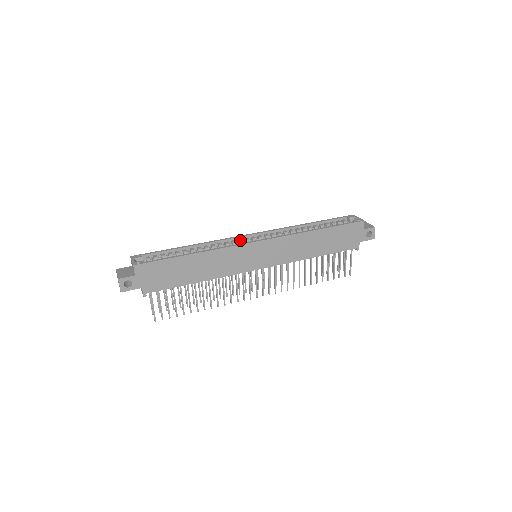
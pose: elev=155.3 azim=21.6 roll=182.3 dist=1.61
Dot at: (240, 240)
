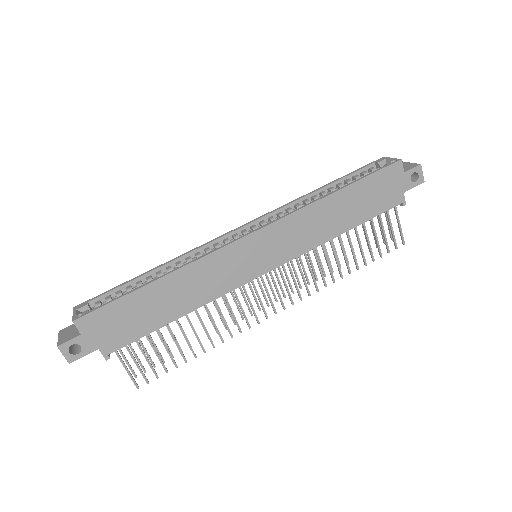
Dot at: (225, 240)
